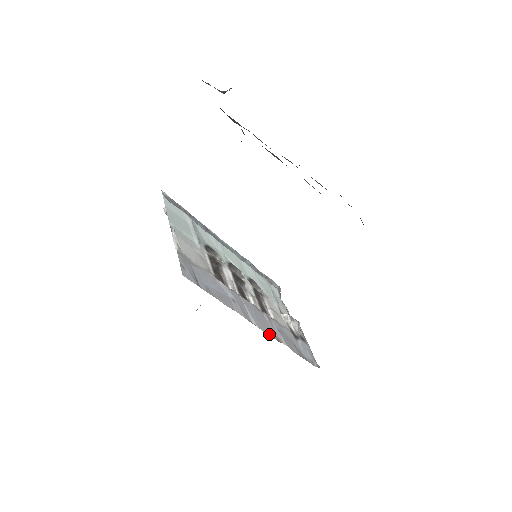
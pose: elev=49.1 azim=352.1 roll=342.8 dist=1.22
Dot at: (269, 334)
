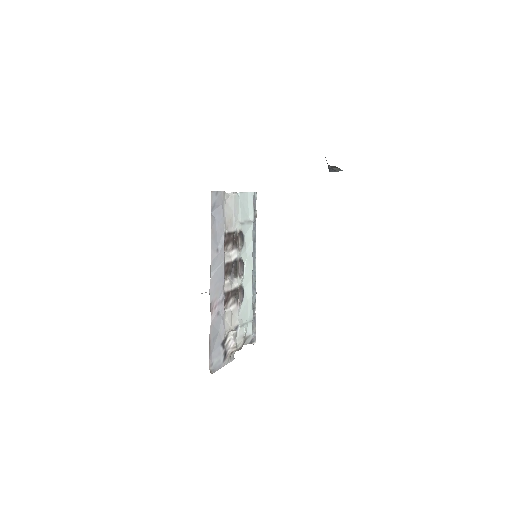
Dot at: (211, 296)
